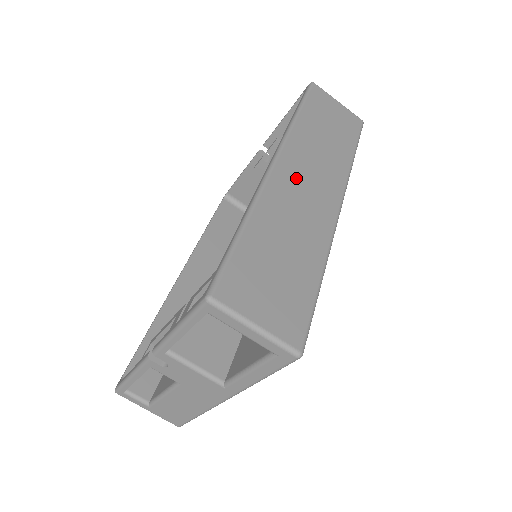
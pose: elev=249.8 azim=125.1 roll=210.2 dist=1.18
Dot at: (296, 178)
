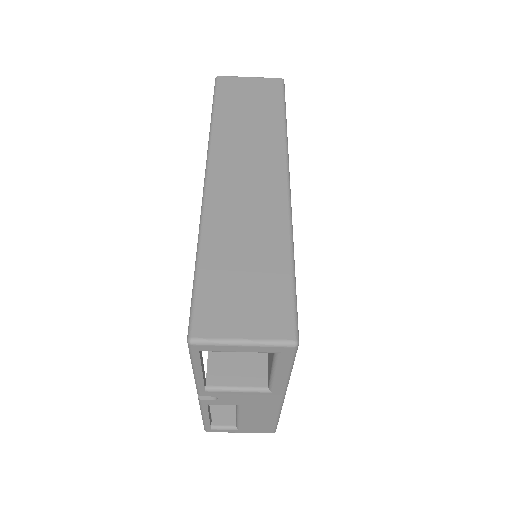
Dot at: (233, 180)
